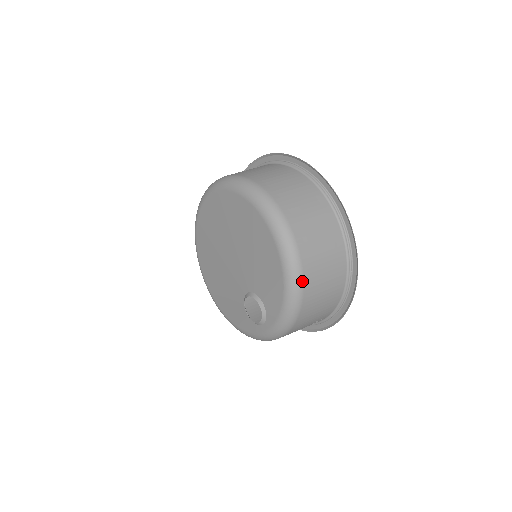
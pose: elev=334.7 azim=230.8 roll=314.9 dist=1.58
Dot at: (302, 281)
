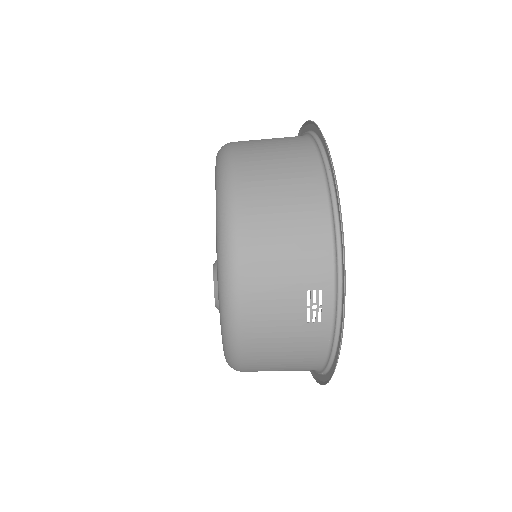
Dot at: (233, 183)
